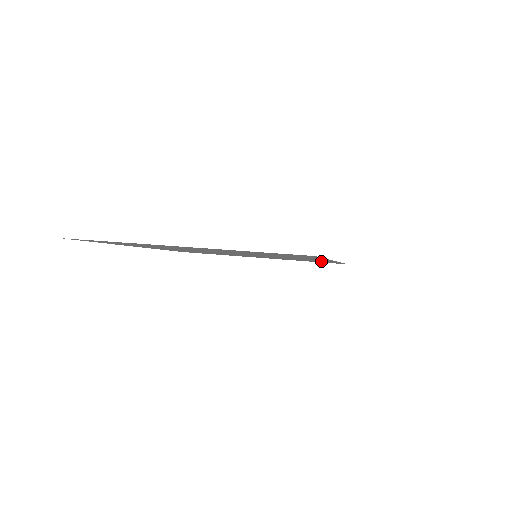
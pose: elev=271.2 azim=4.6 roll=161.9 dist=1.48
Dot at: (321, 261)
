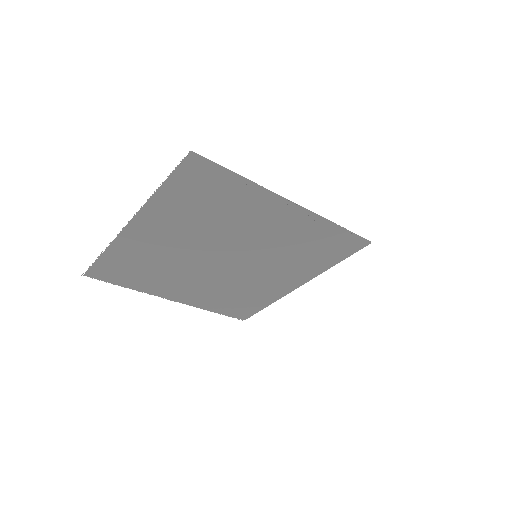
Dot at: (320, 237)
